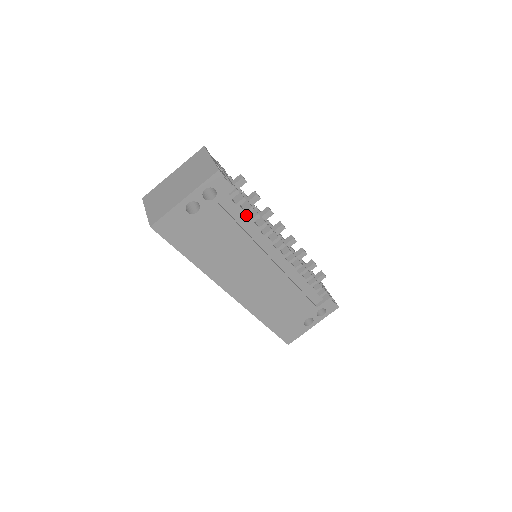
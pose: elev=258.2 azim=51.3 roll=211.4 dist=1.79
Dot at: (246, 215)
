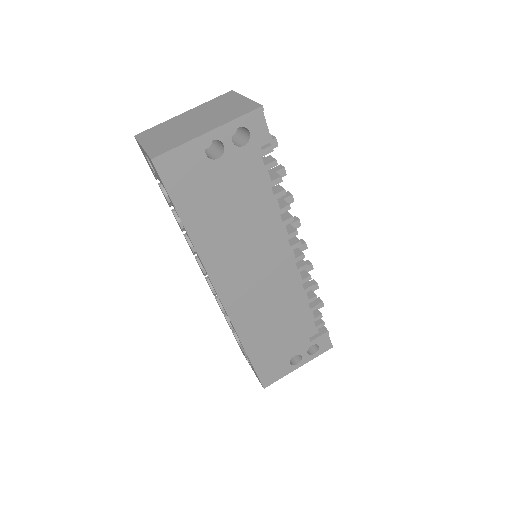
Dot at: (271, 186)
